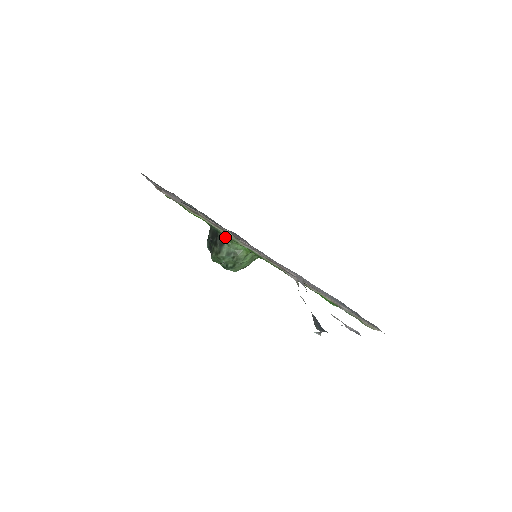
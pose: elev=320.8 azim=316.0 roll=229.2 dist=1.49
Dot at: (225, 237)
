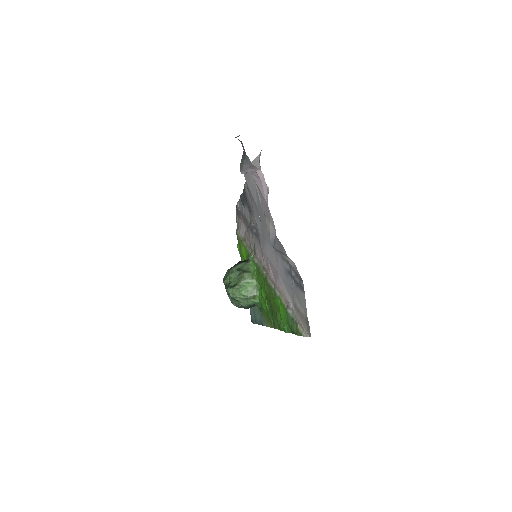
Dot at: occluded
